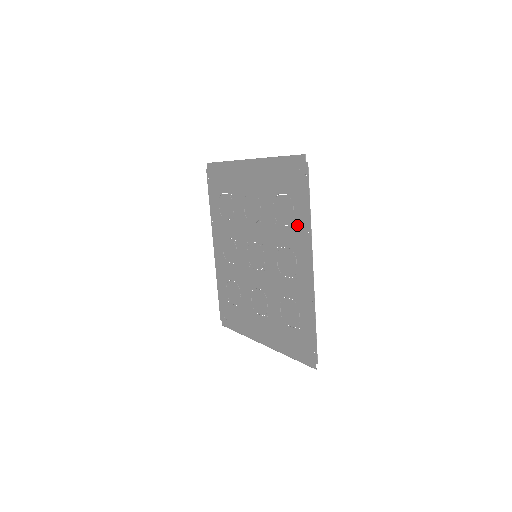
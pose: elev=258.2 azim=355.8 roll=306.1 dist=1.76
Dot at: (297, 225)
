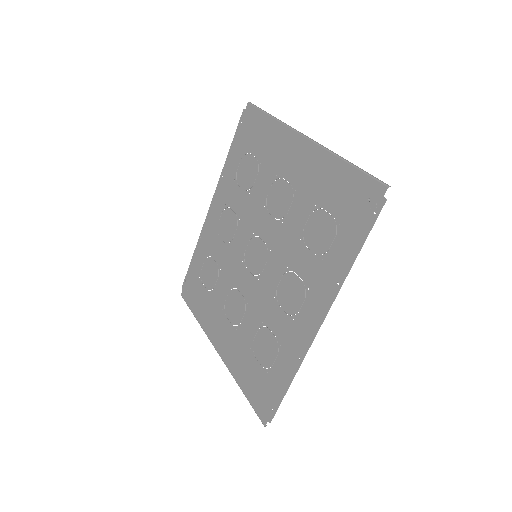
Dot at: (327, 263)
